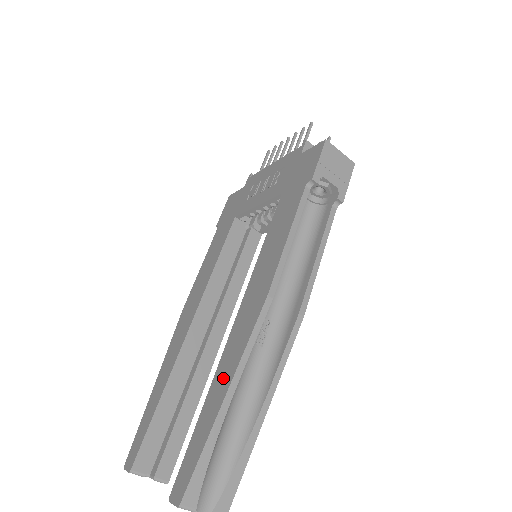
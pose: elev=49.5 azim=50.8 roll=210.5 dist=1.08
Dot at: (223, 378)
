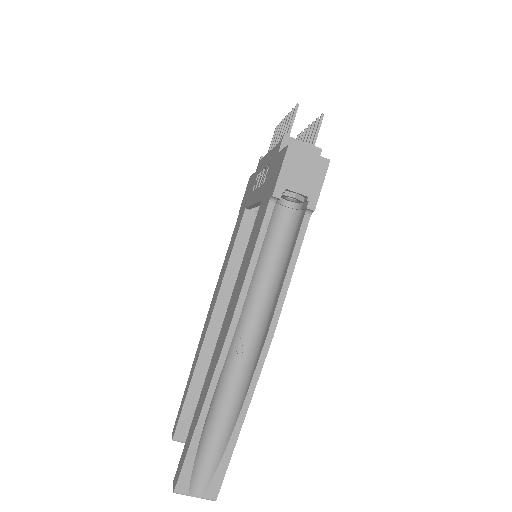
Dot at: (204, 393)
